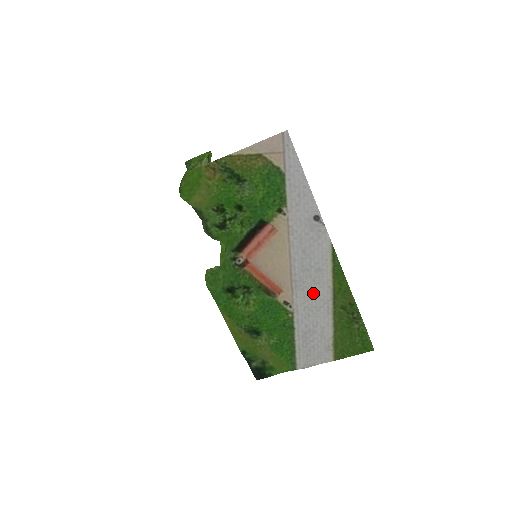
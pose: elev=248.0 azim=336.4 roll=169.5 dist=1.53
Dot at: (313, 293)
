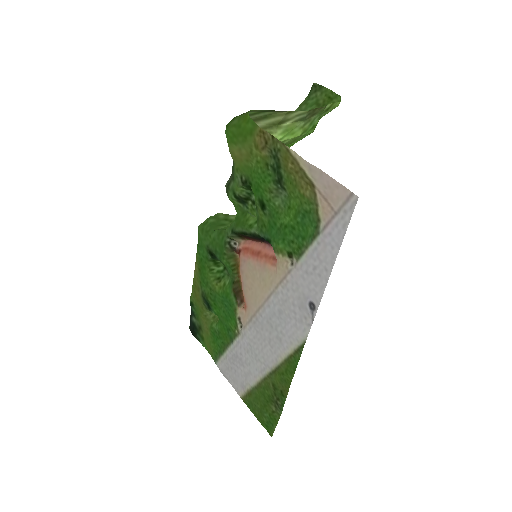
Dot at: (262, 345)
